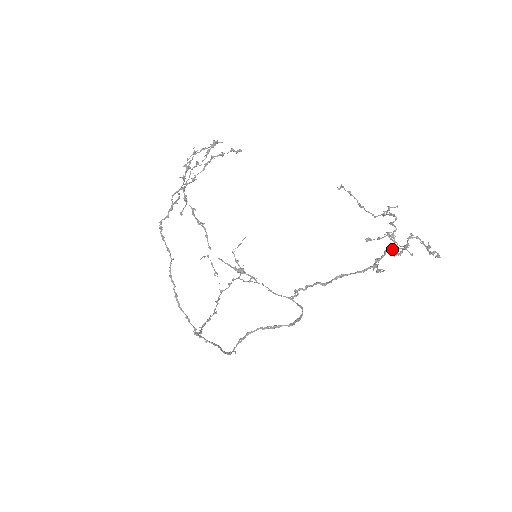
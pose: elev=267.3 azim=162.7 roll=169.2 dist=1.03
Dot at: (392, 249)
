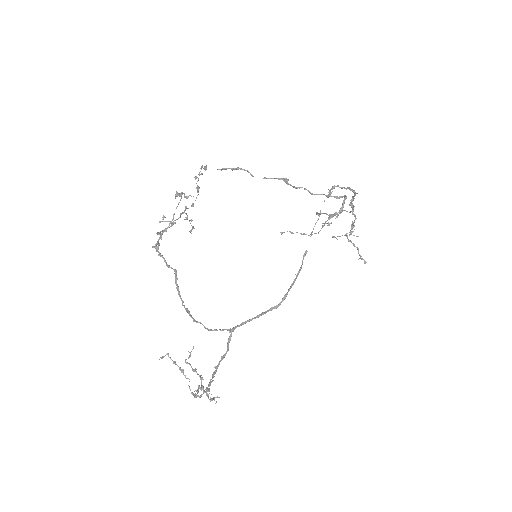
Dot at: occluded
